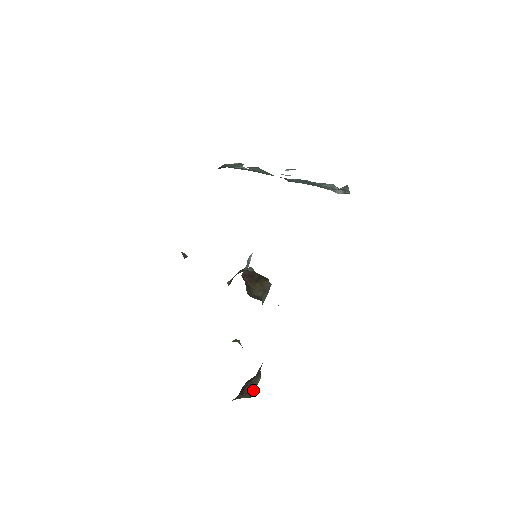
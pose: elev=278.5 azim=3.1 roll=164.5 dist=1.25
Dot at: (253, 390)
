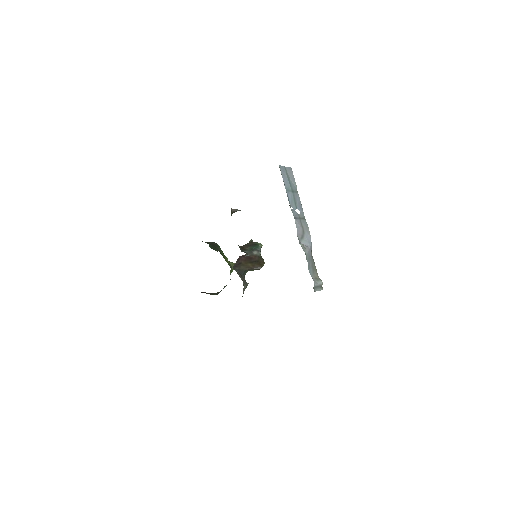
Dot at: occluded
